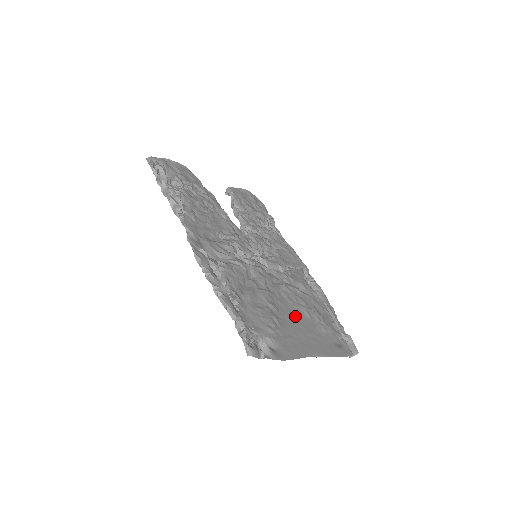
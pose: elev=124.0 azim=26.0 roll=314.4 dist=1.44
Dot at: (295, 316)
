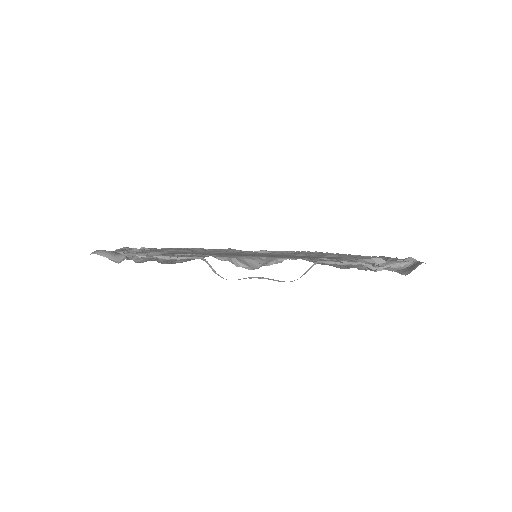
Dot at: occluded
